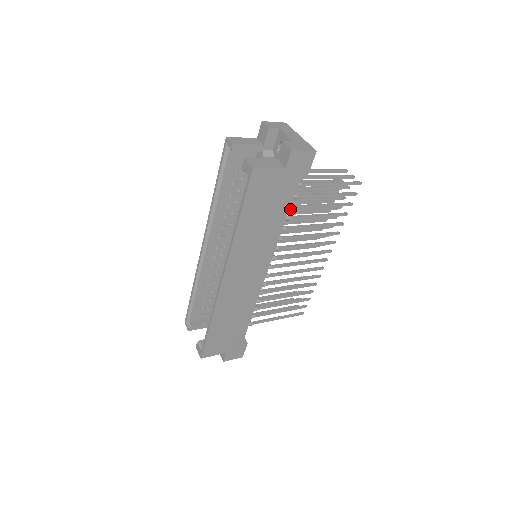
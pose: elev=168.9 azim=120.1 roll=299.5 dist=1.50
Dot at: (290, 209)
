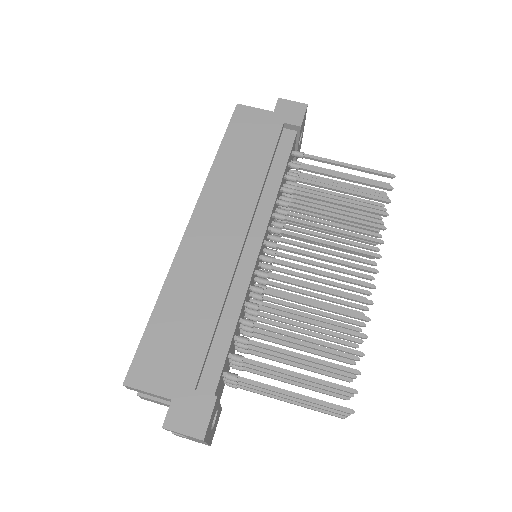
Dot at: (244, 350)
